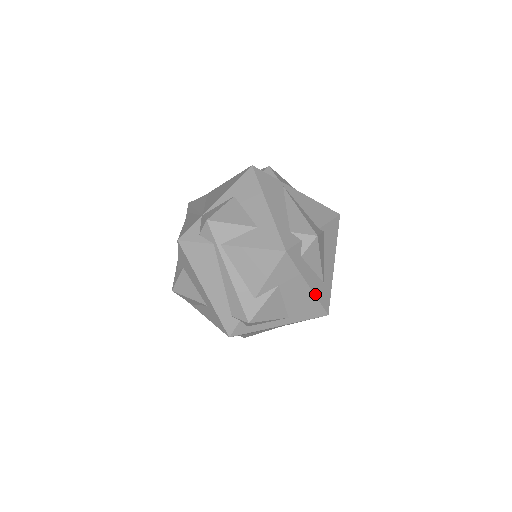
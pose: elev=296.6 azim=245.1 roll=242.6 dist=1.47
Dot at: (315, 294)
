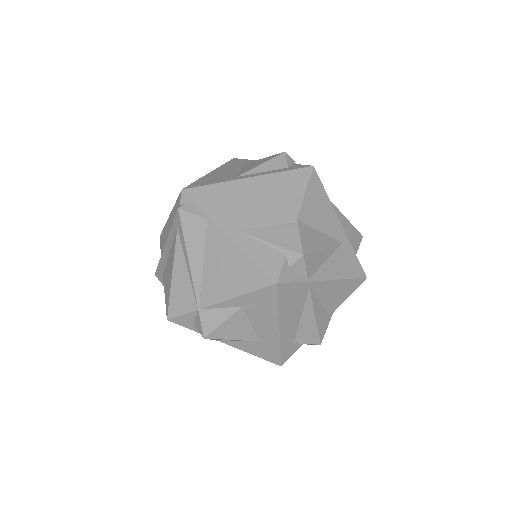
Dot at: occluded
